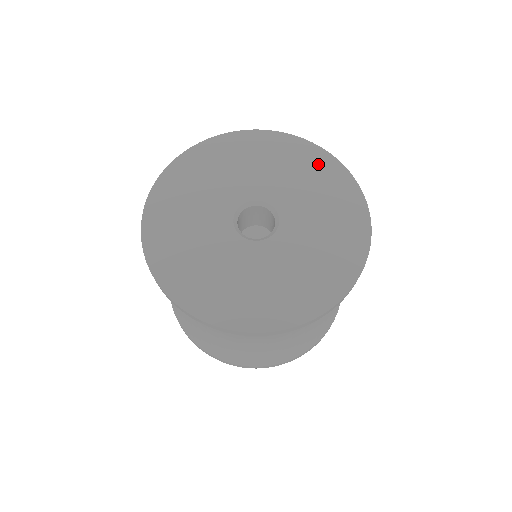
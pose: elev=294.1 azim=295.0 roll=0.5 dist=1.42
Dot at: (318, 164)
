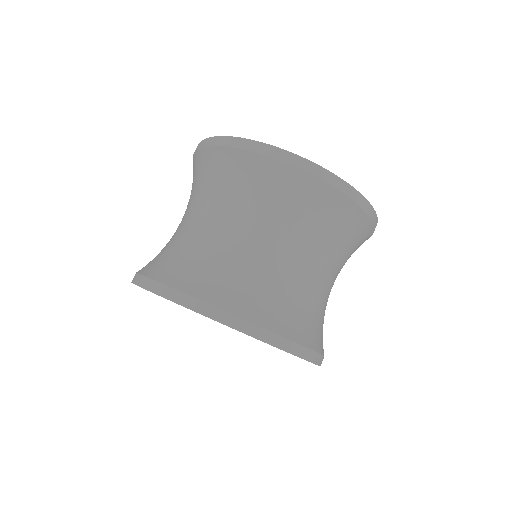
Dot at: occluded
